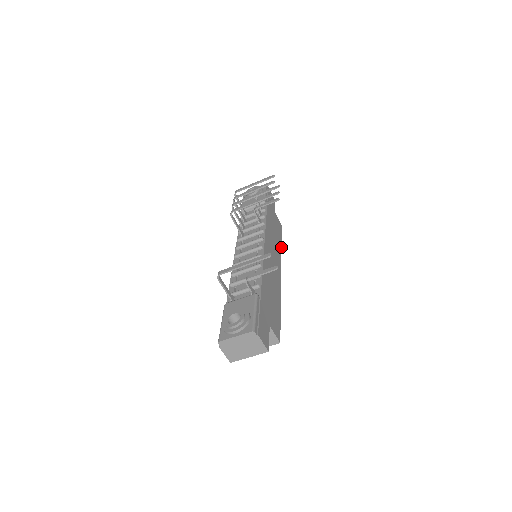
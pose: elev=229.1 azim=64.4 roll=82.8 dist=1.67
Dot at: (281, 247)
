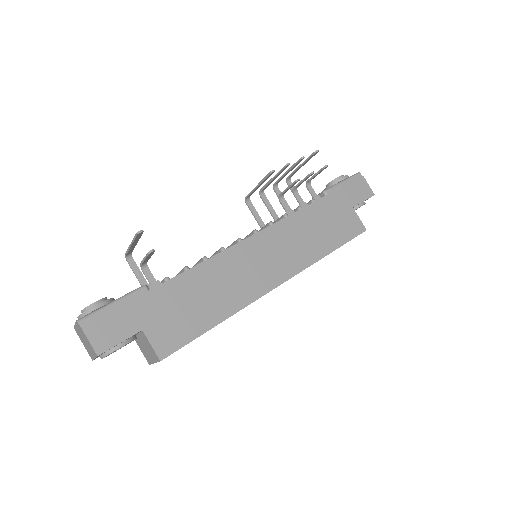
Dot at: (326, 255)
